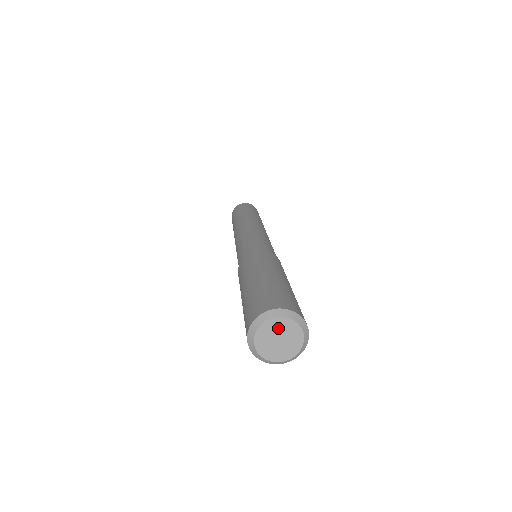
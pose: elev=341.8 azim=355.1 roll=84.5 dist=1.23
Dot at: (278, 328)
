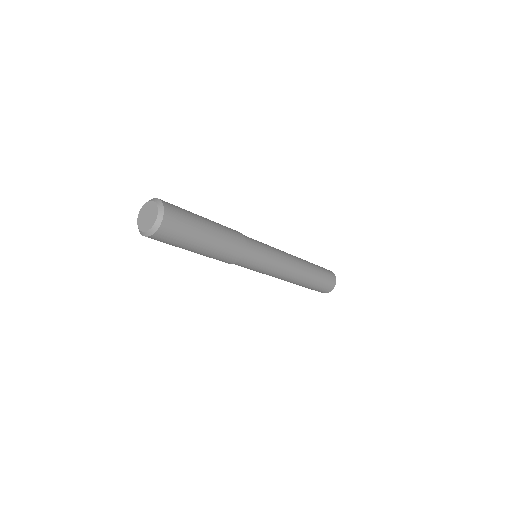
Dot at: (148, 208)
